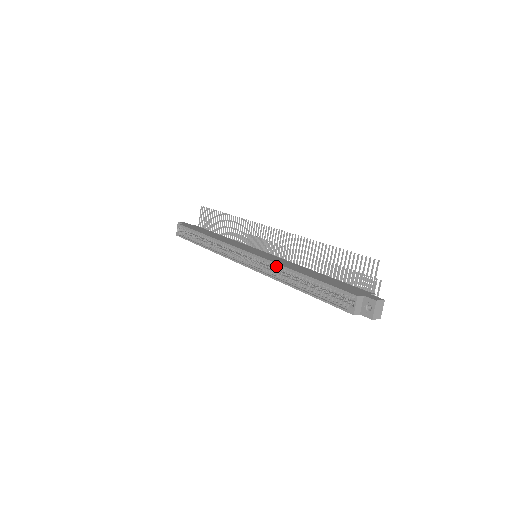
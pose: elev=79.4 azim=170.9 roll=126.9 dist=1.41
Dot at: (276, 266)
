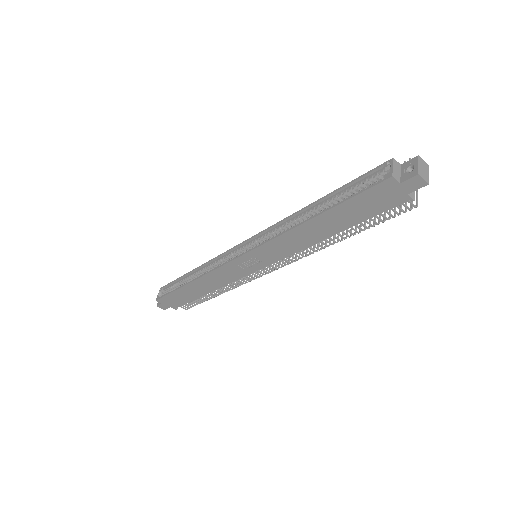
Dot at: (283, 226)
